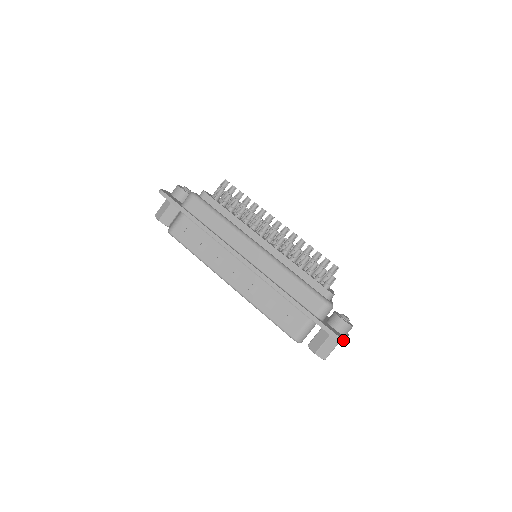
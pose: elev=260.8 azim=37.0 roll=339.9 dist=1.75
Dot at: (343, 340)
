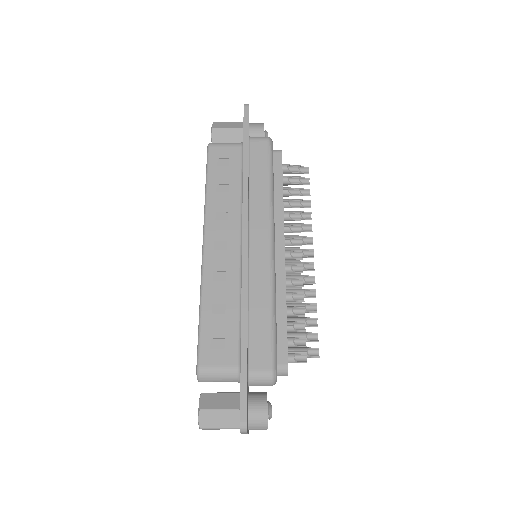
Dot at: (246, 429)
